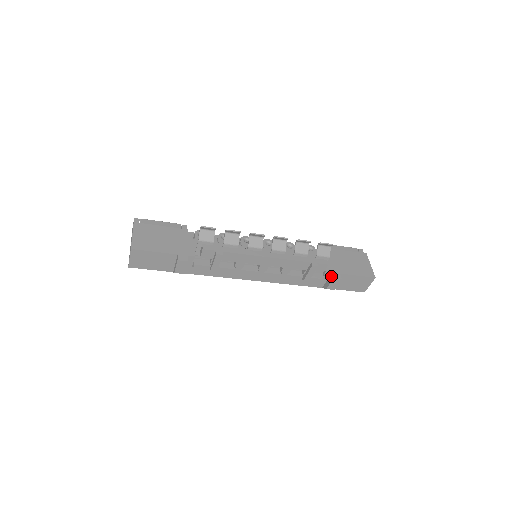
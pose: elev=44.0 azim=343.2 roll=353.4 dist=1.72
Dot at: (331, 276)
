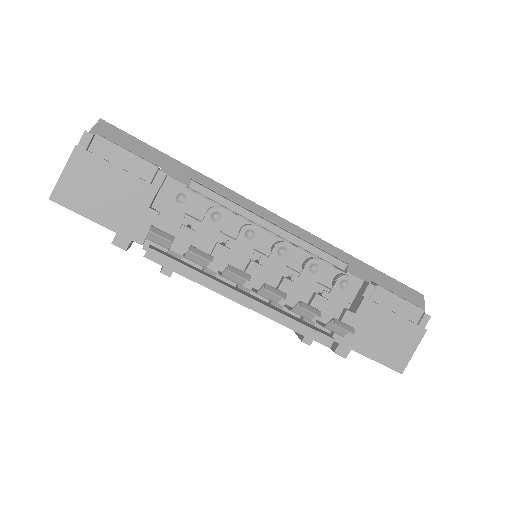
Dot at: (335, 345)
